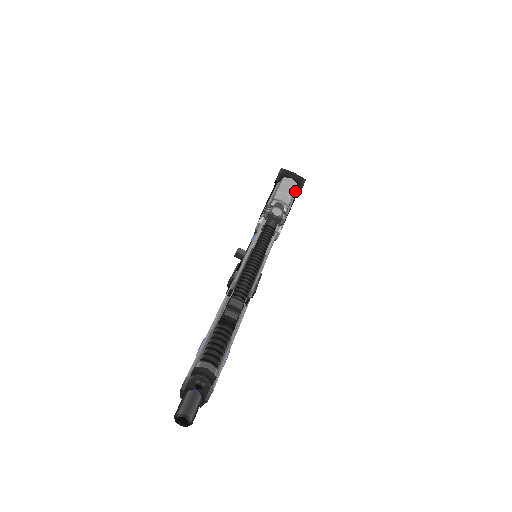
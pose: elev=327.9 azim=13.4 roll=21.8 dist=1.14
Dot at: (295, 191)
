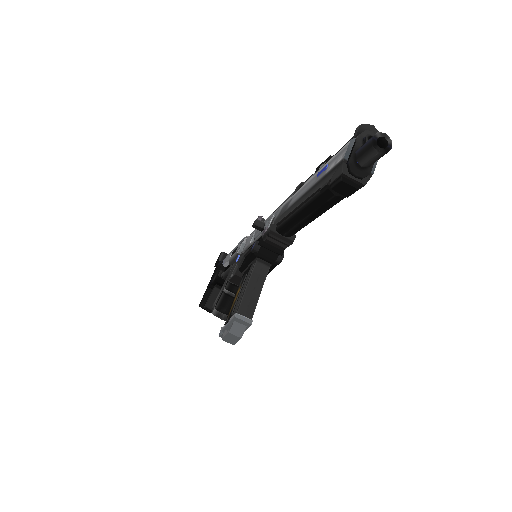
Dot at: occluded
